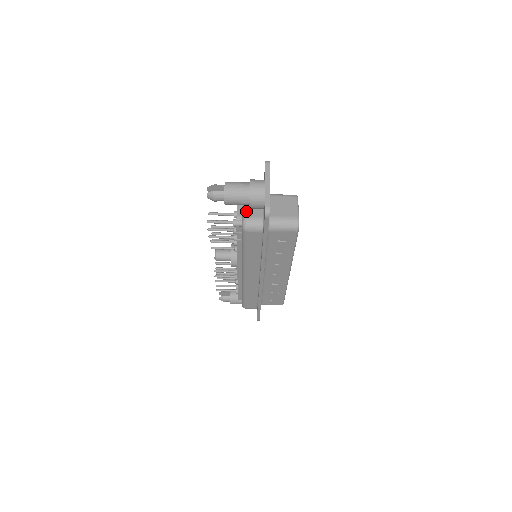
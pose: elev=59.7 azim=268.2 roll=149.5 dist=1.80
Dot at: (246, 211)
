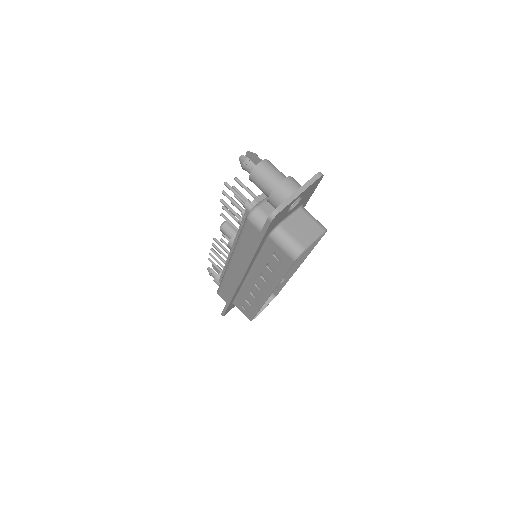
Dot at: (264, 202)
